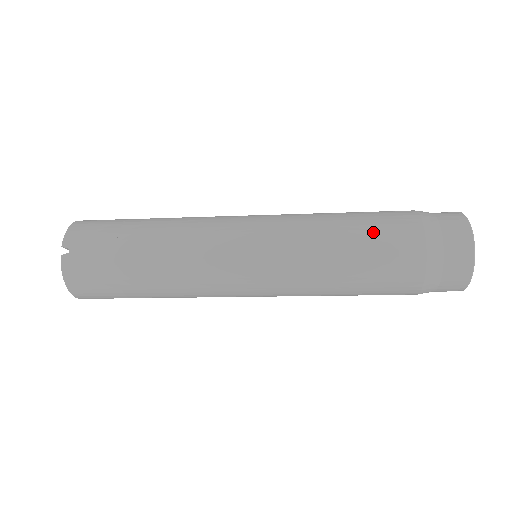
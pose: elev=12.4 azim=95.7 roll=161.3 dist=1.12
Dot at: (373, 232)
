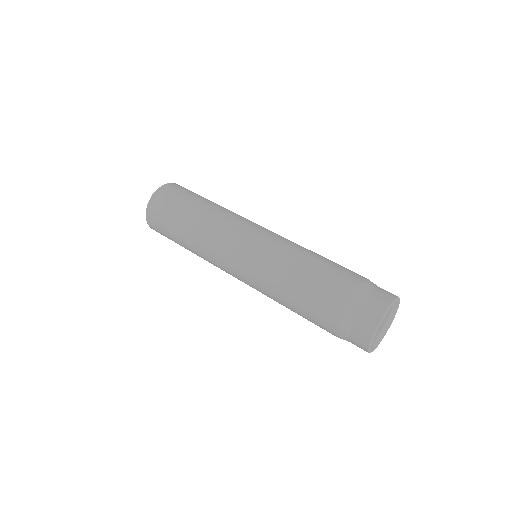
Dot at: (305, 318)
